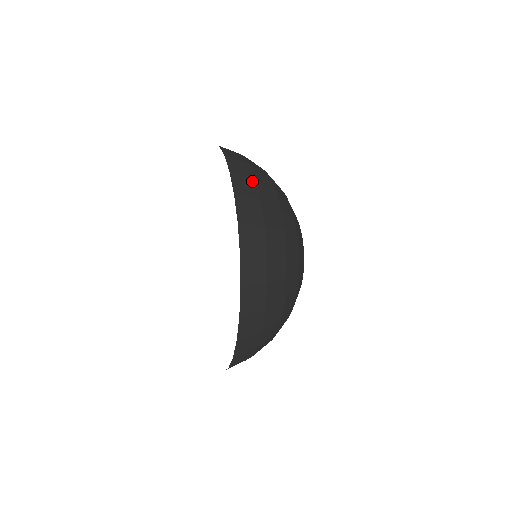
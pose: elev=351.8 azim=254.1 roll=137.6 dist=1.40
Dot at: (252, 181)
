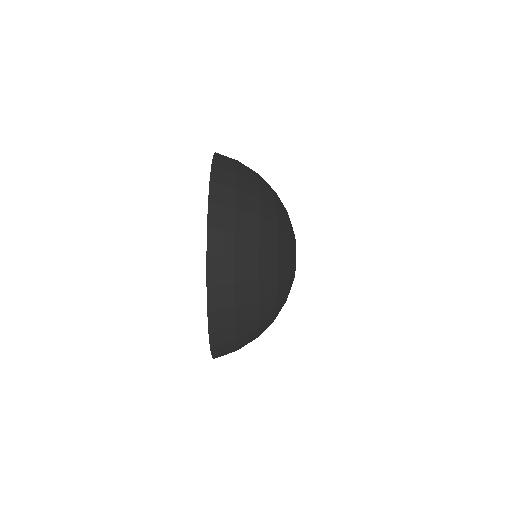
Dot at: occluded
